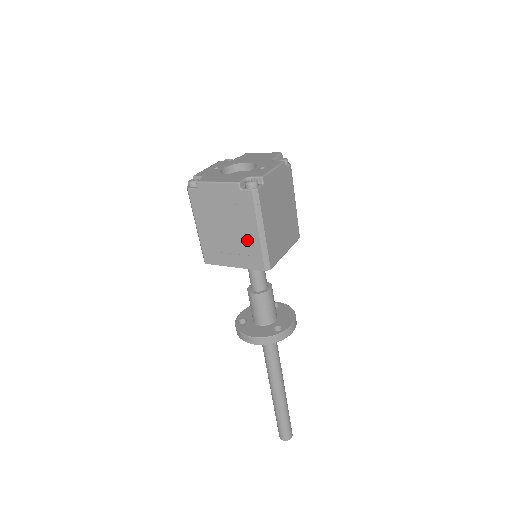
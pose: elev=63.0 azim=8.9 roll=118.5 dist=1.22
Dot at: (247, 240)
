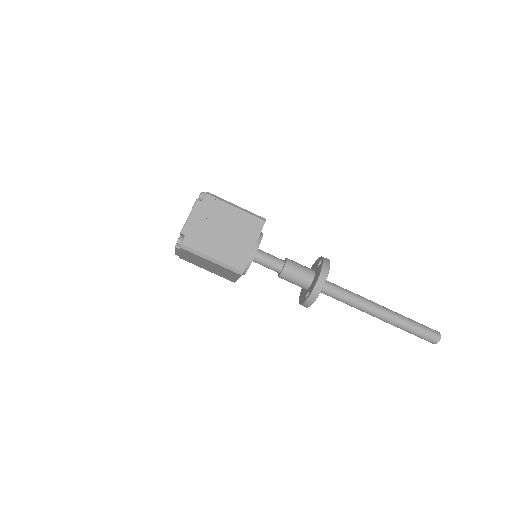
Dot at: (238, 220)
